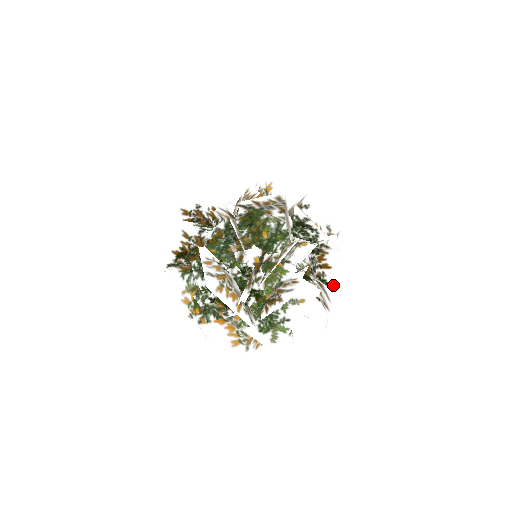
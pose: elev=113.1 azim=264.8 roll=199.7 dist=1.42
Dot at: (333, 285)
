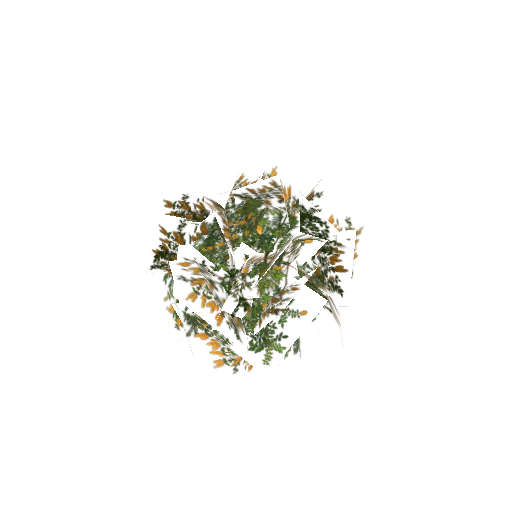
Dot at: (349, 293)
